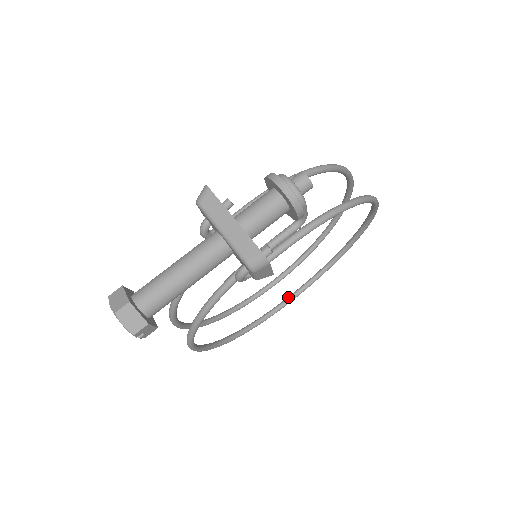
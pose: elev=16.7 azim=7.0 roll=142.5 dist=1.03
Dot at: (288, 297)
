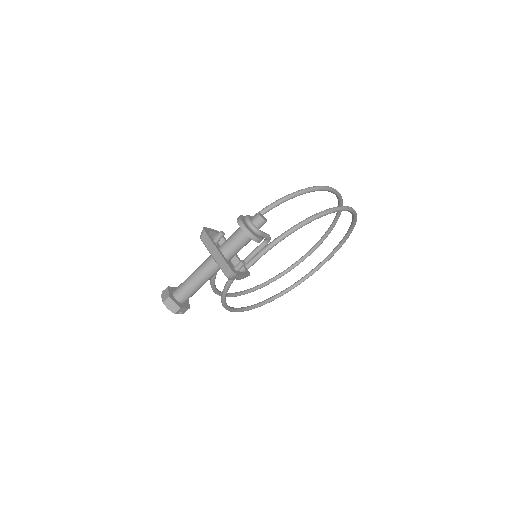
Dot at: (315, 267)
